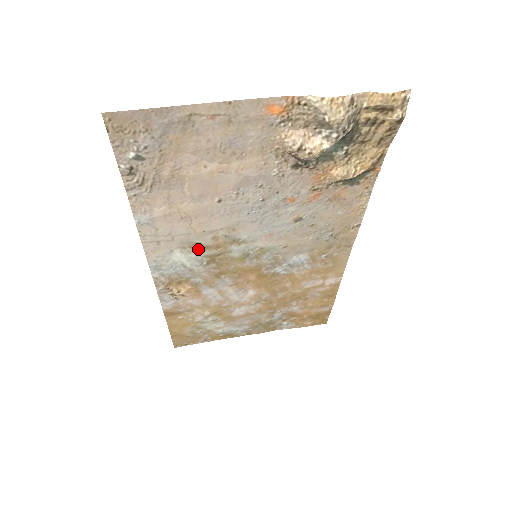
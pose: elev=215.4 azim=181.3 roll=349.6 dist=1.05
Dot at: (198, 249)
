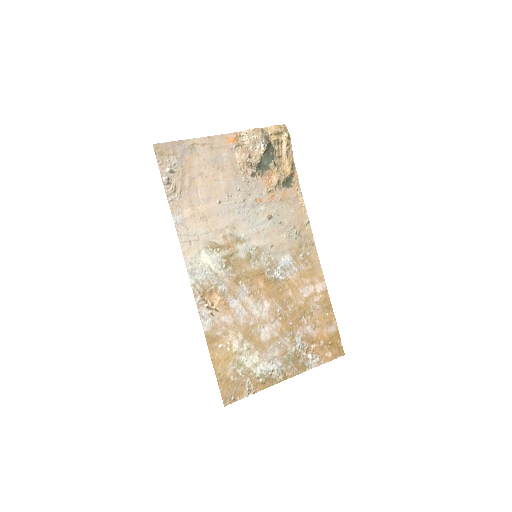
Dot at: (216, 250)
